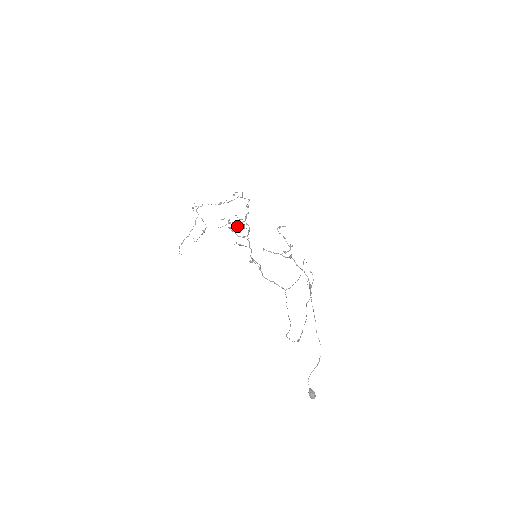
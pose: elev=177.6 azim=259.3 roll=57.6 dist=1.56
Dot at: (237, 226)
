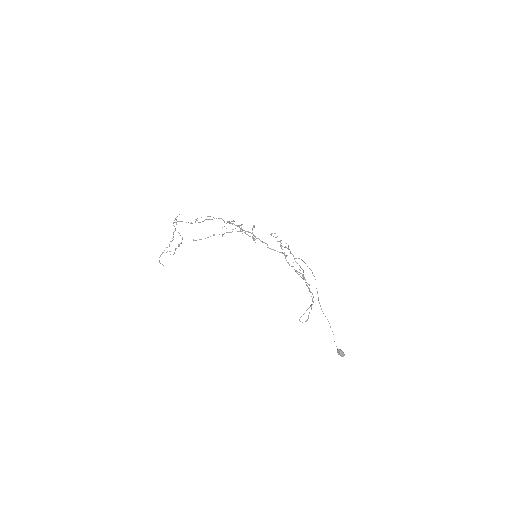
Dot at: (240, 229)
